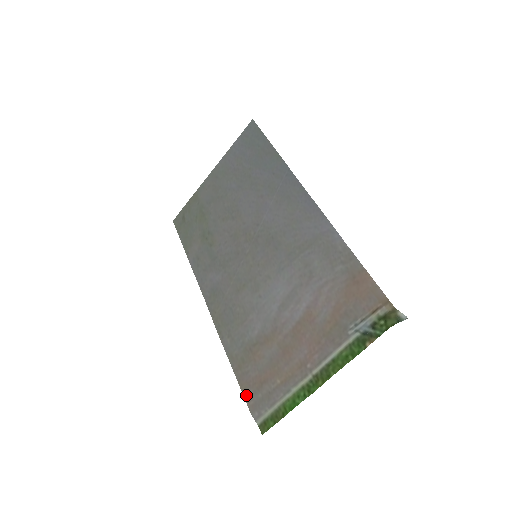
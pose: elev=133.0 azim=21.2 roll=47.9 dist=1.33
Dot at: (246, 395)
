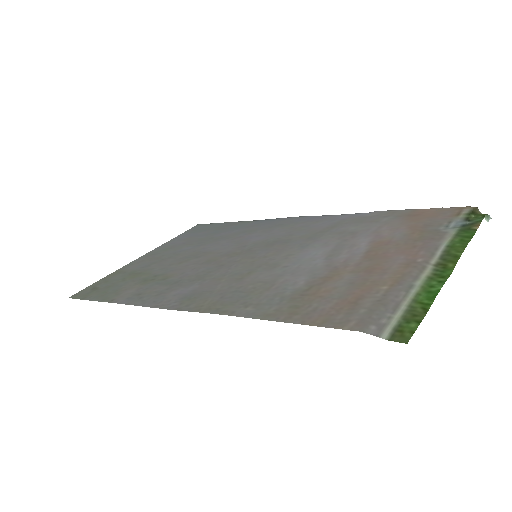
Dot at: (332, 323)
